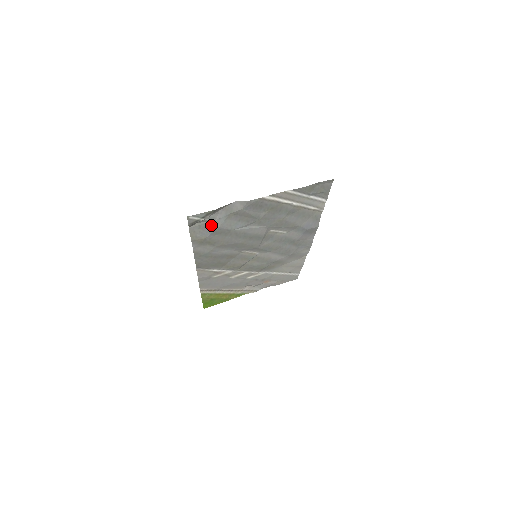
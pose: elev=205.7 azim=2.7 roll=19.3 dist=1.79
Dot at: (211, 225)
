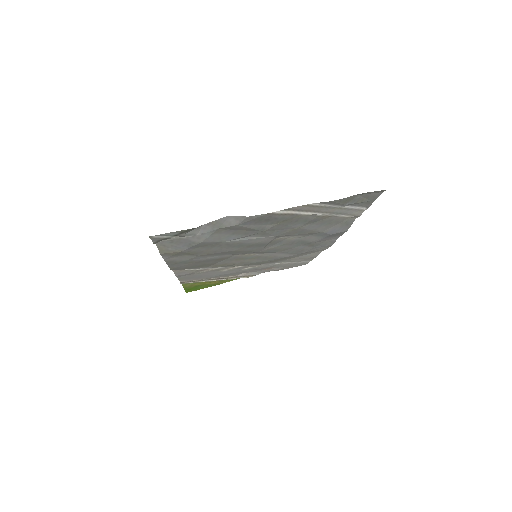
Dot at: (189, 240)
